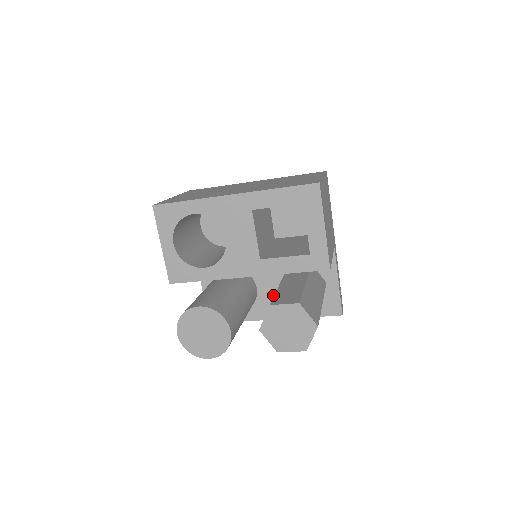
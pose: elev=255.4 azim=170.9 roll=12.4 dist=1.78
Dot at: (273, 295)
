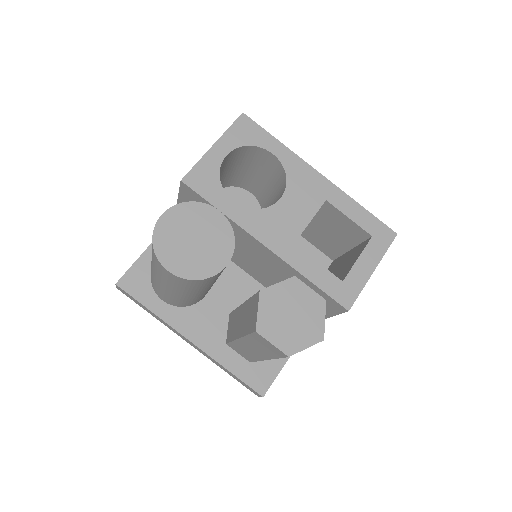
Dot at: (215, 316)
